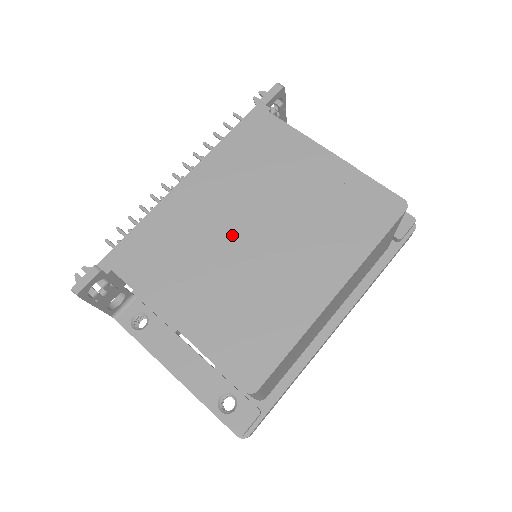
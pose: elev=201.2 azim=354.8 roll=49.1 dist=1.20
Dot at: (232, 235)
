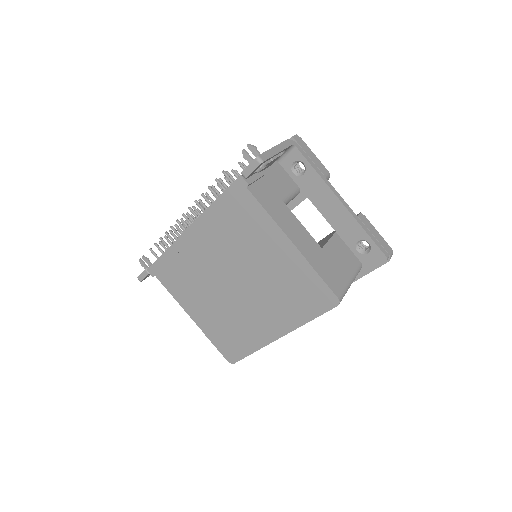
Dot at: (220, 280)
